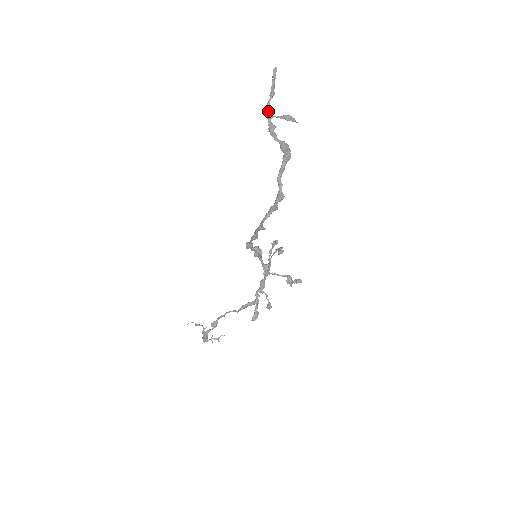
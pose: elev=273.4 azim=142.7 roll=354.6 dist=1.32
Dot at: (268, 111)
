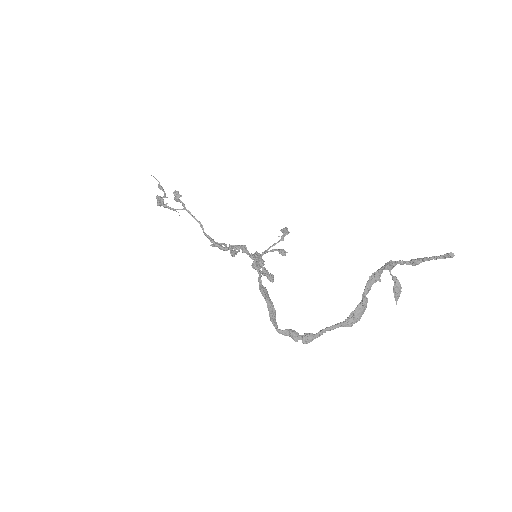
Dot at: (393, 266)
